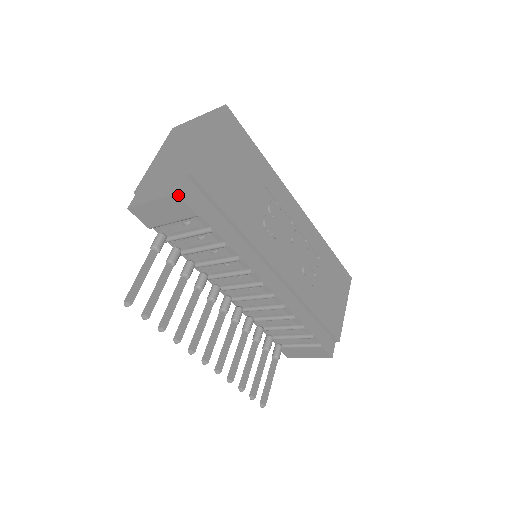
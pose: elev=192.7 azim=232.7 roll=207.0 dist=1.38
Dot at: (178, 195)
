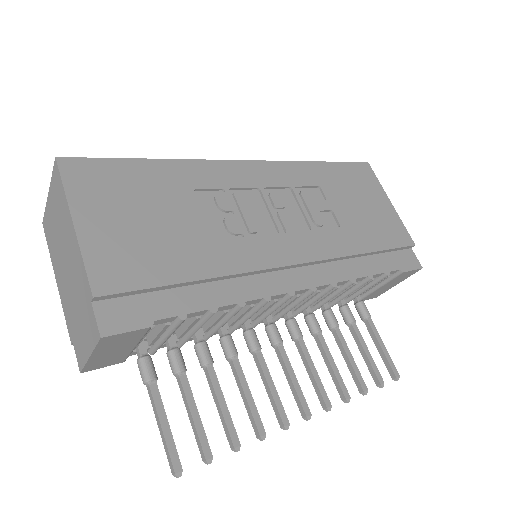
Dot at: (105, 337)
